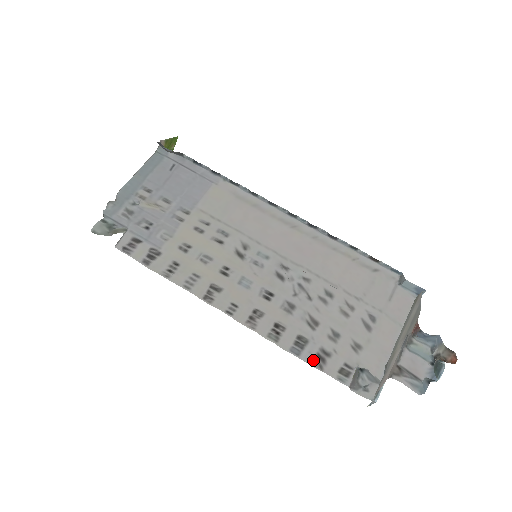
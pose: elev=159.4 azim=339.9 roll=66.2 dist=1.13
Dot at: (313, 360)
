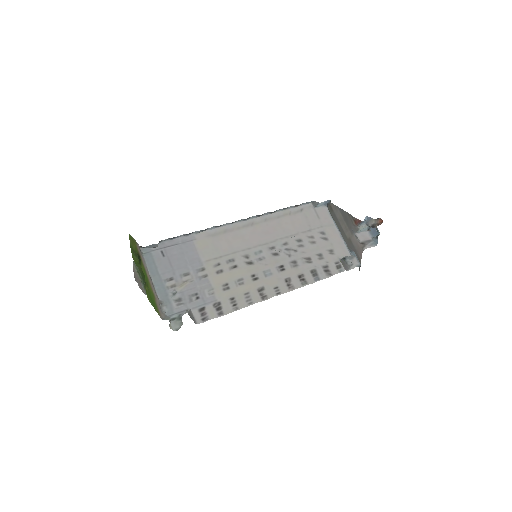
Dot at: (326, 275)
